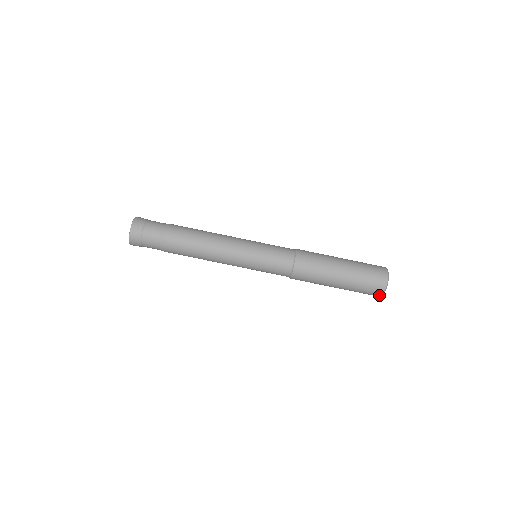
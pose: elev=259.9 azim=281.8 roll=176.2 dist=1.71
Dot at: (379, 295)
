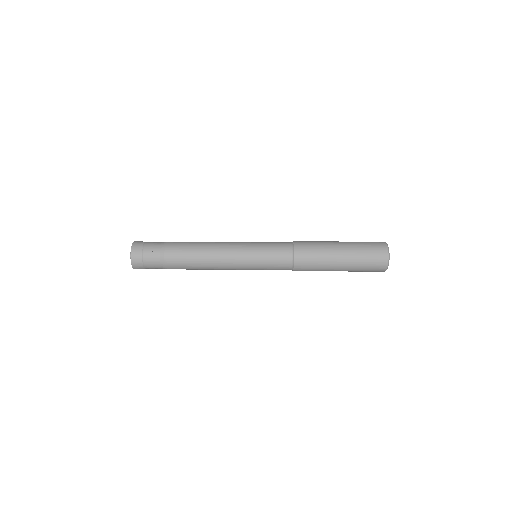
Dot at: (385, 263)
